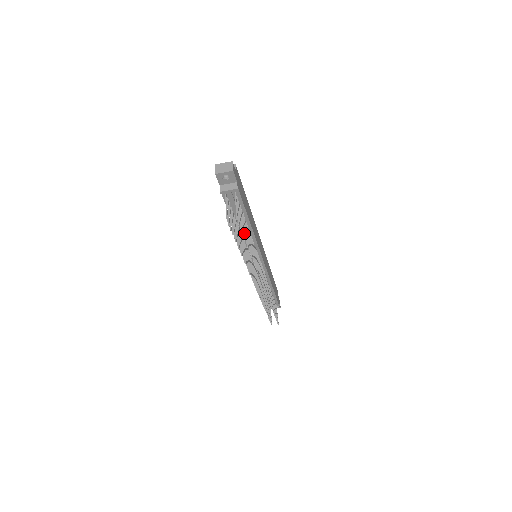
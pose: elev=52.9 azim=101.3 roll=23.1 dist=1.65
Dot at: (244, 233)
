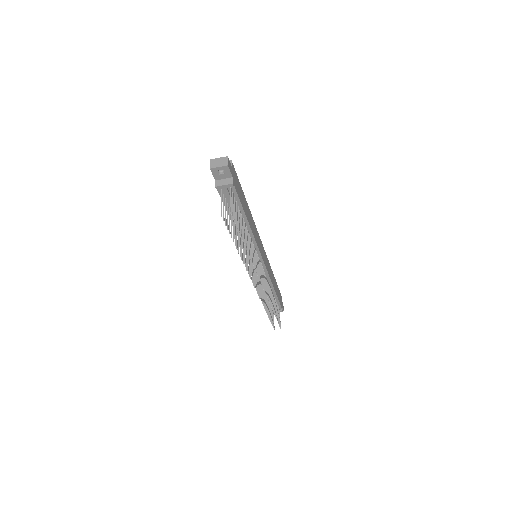
Dot at: (240, 229)
